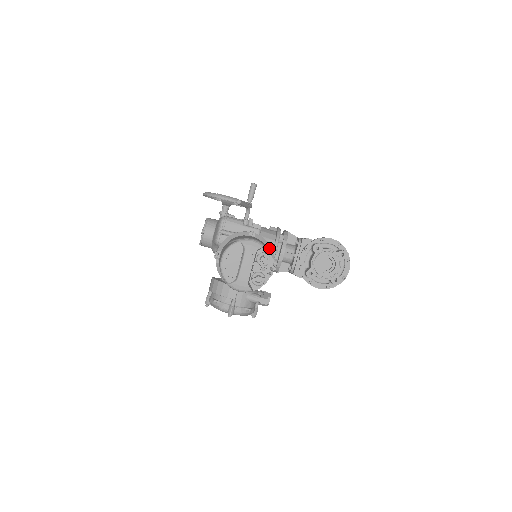
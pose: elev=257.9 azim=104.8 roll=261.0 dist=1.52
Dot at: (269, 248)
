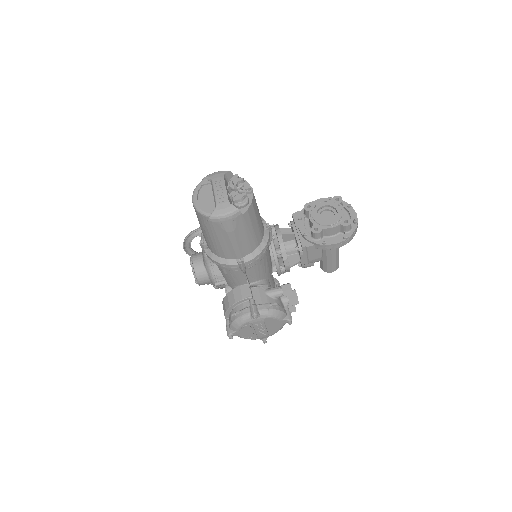
Dot at: occluded
